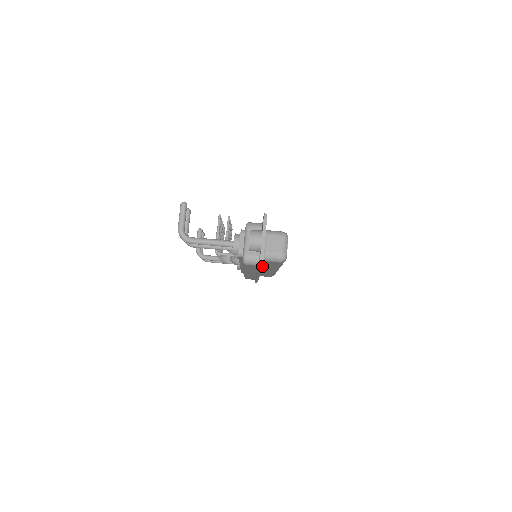
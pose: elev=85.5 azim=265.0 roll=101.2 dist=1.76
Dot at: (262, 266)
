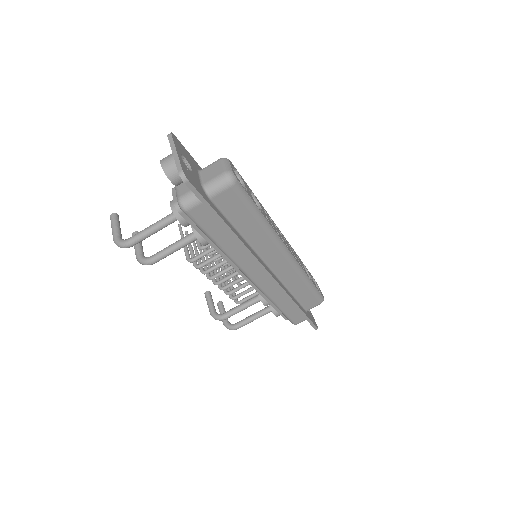
Dot at: (185, 178)
